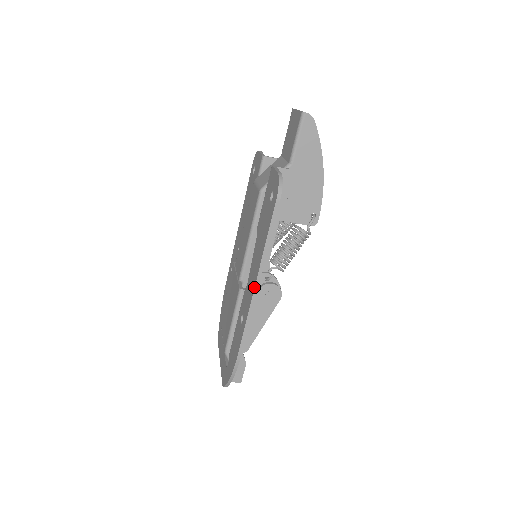
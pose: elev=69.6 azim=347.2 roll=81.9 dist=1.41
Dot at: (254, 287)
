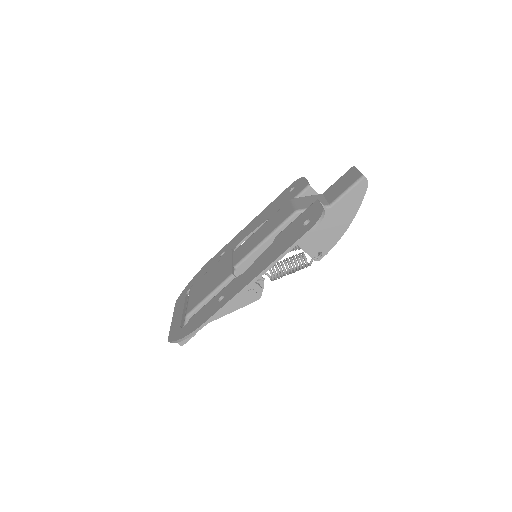
Dot at: (251, 281)
